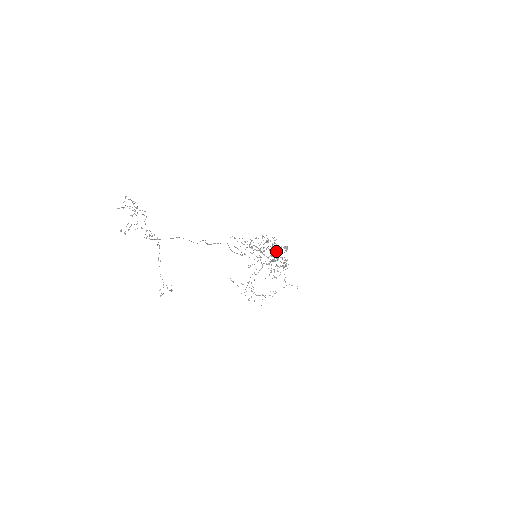
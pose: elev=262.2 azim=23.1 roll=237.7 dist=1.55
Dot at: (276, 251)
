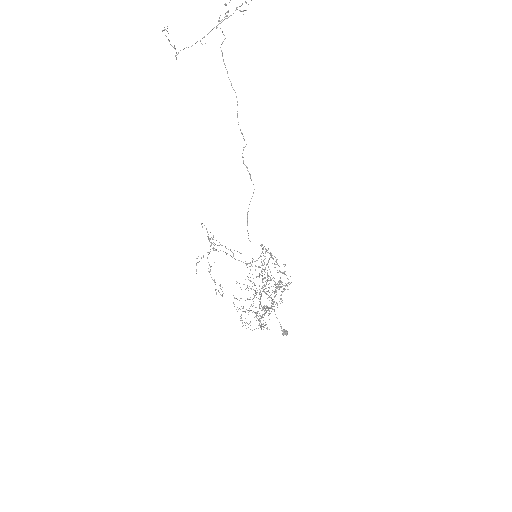
Dot at: (275, 291)
